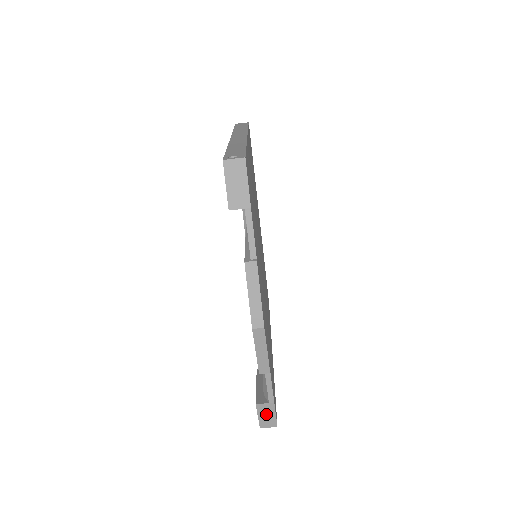
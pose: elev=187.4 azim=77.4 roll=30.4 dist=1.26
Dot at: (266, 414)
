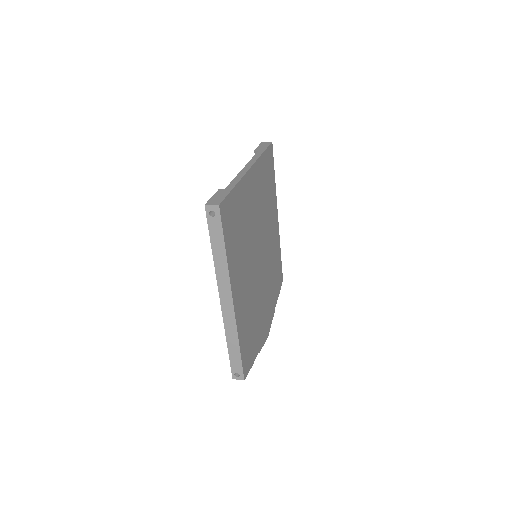
Dot at: occluded
